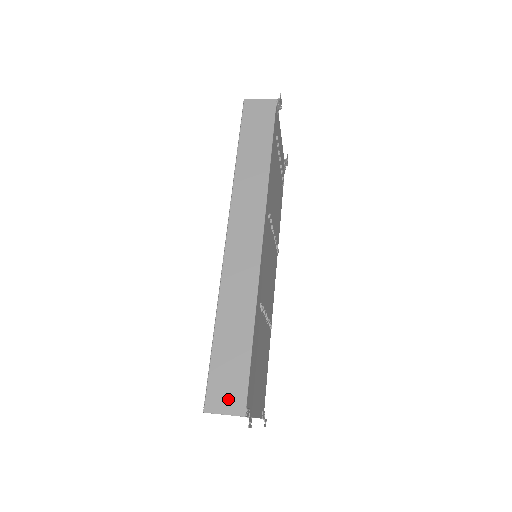
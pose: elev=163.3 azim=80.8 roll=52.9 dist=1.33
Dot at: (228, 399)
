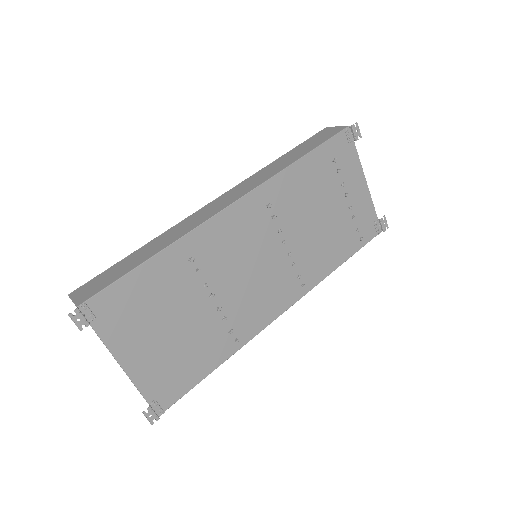
Dot at: (86, 292)
